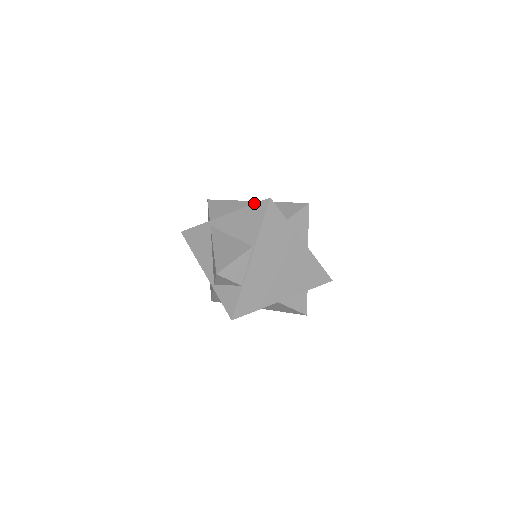
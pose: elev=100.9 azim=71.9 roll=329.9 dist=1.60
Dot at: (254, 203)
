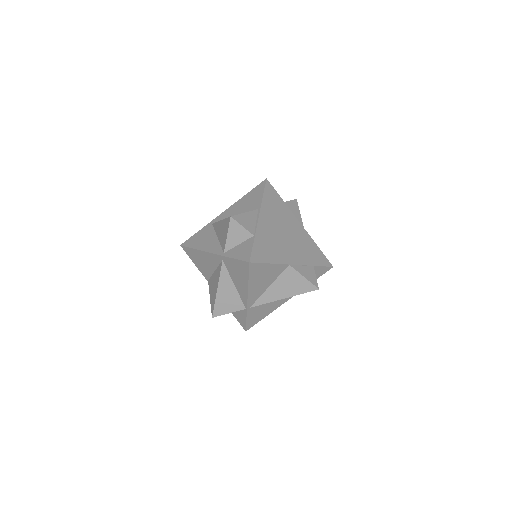
Dot at: occluded
